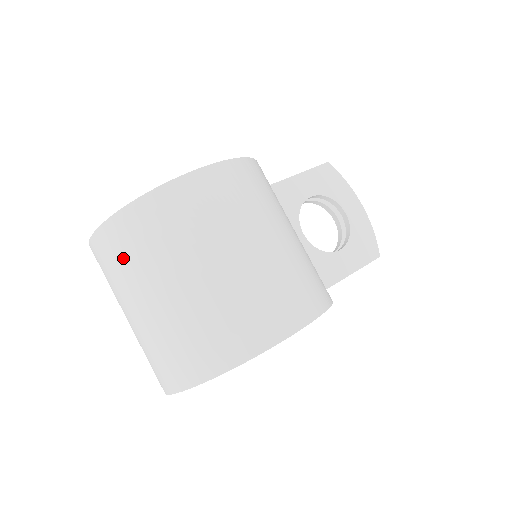
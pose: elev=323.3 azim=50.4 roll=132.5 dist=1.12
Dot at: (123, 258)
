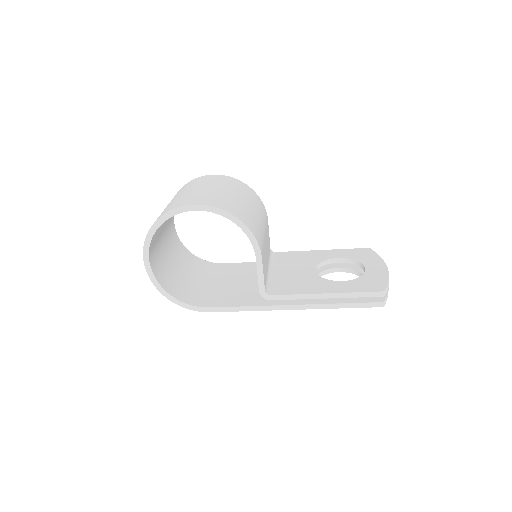
Dot at: occluded
